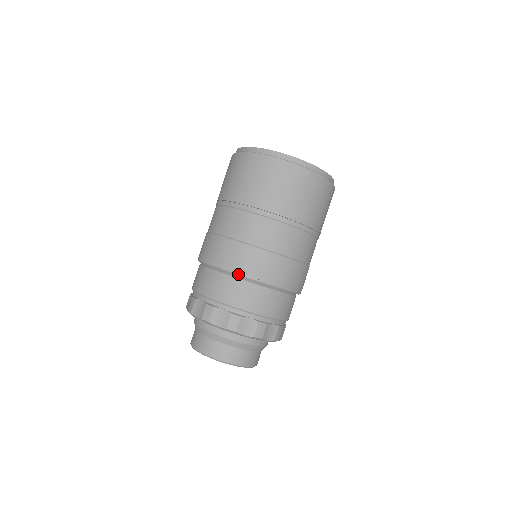
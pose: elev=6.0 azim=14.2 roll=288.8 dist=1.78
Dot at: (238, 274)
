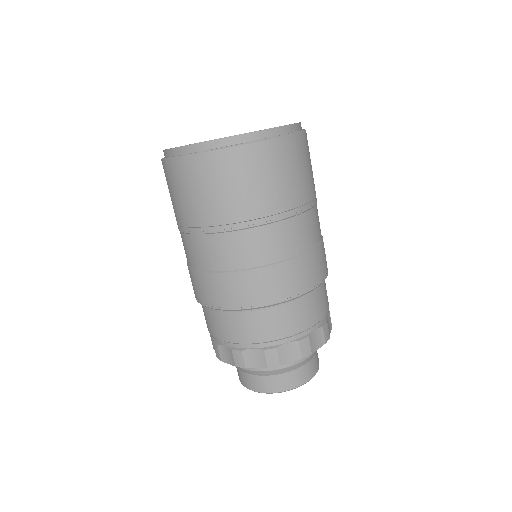
Dot at: occluded
